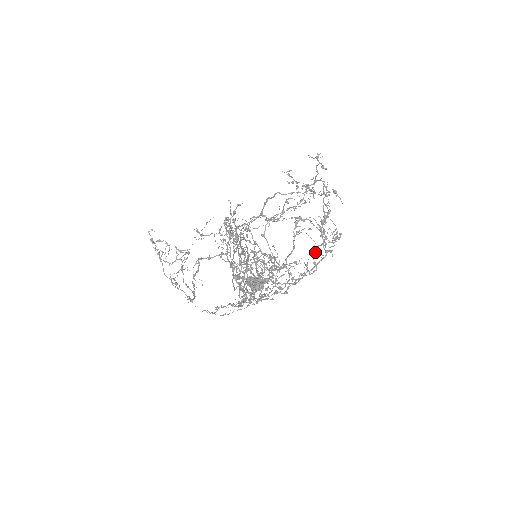
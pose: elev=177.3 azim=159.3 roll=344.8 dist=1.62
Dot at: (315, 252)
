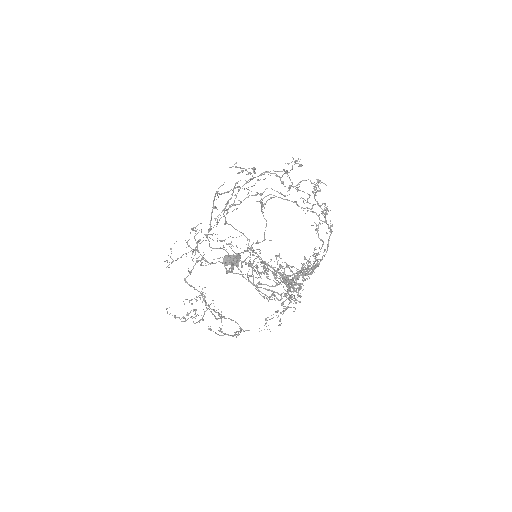
Dot at: (317, 232)
